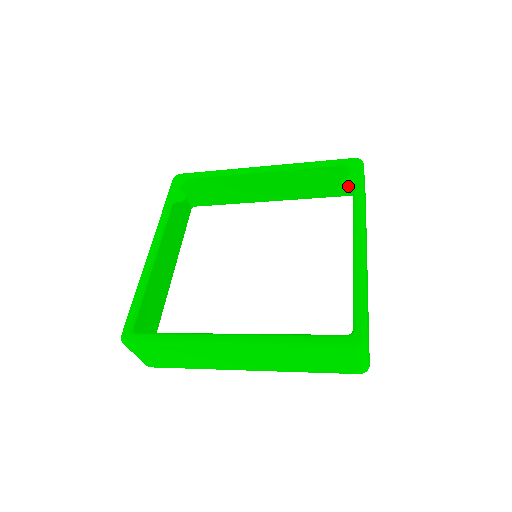
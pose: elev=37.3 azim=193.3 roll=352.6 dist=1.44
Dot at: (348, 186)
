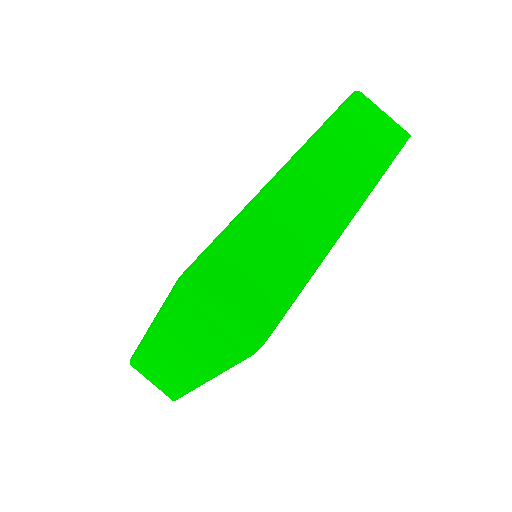
Dot at: occluded
